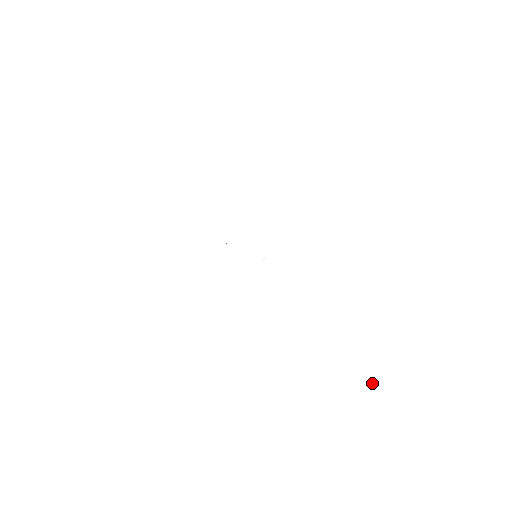
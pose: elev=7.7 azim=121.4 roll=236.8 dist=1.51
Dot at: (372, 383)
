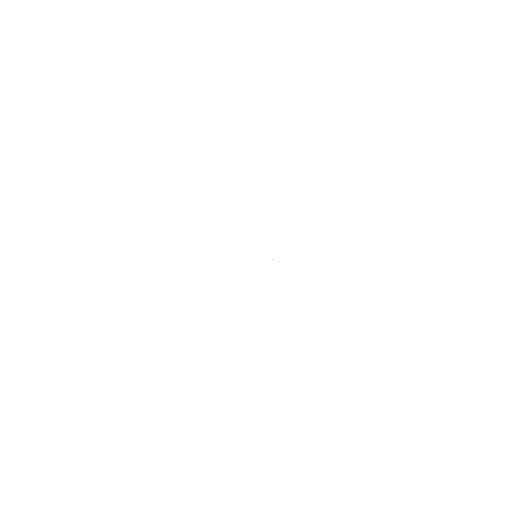
Dot at: occluded
